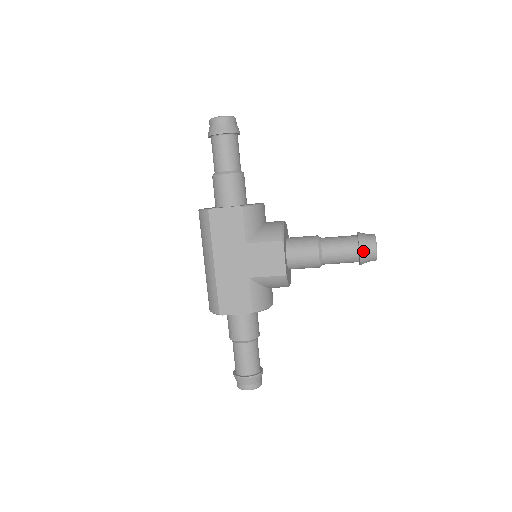
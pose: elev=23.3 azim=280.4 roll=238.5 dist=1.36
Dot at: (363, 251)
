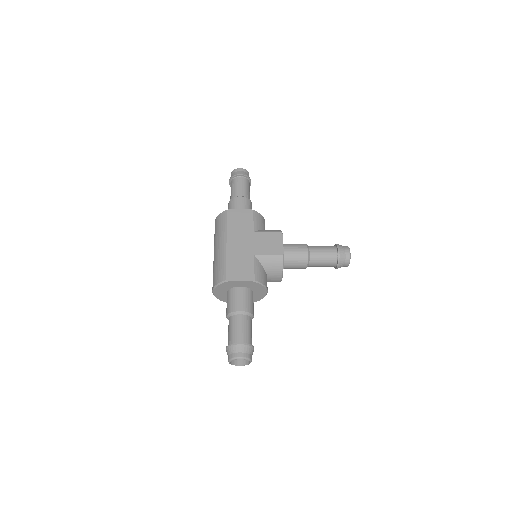
Dot at: (340, 250)
